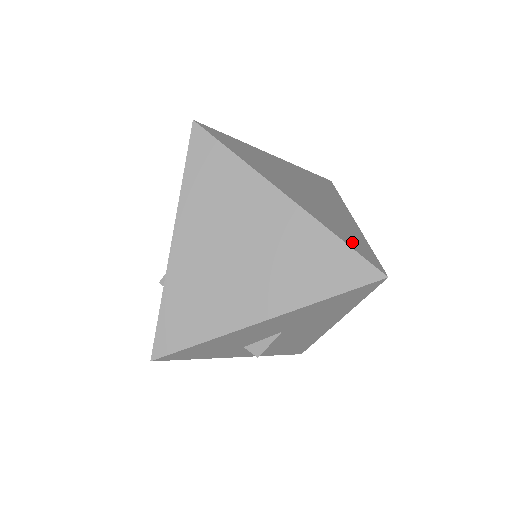
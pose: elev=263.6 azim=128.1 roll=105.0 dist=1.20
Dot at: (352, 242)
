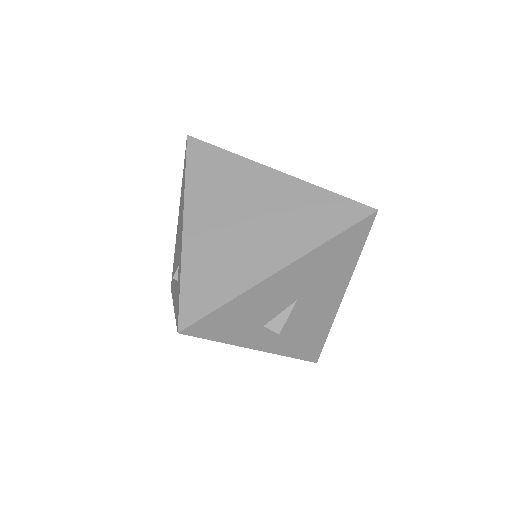
Dot at: occluded
